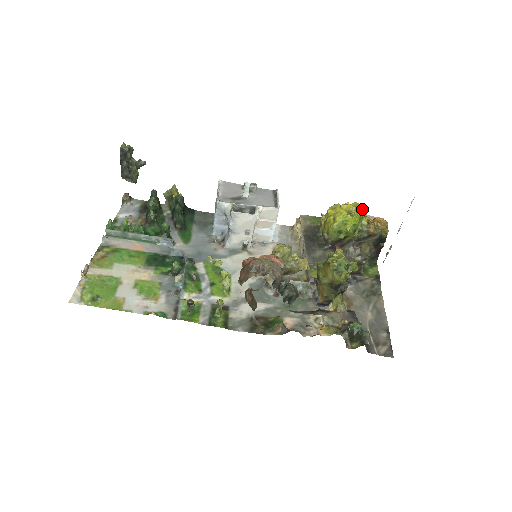
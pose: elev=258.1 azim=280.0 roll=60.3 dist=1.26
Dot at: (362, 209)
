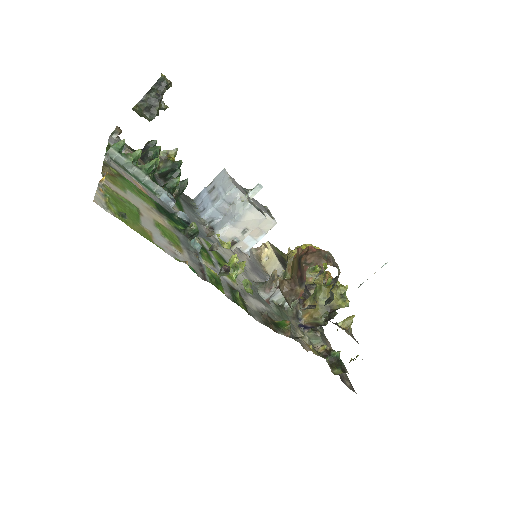
Dot at: occluded
